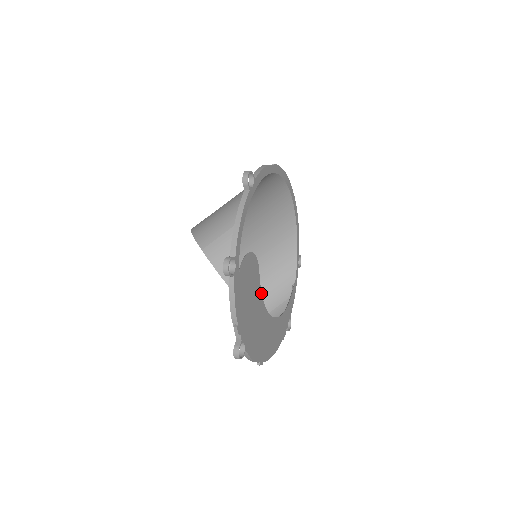
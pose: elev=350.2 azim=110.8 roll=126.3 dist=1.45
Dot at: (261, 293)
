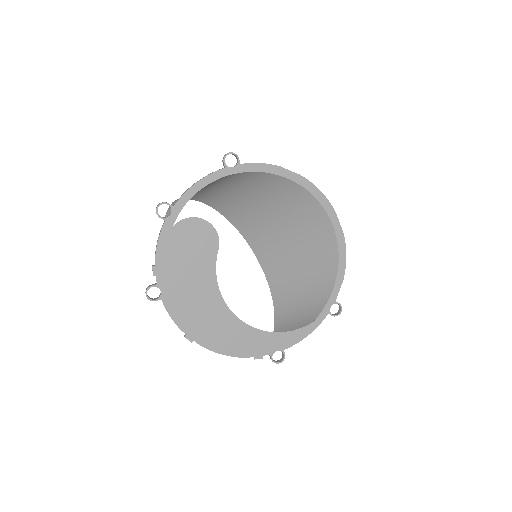
Dot at: occluded
